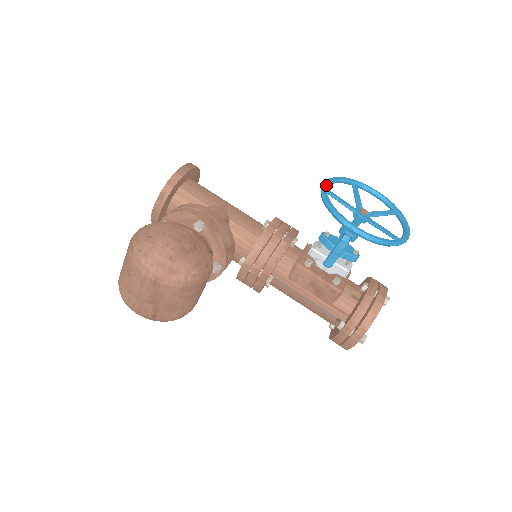
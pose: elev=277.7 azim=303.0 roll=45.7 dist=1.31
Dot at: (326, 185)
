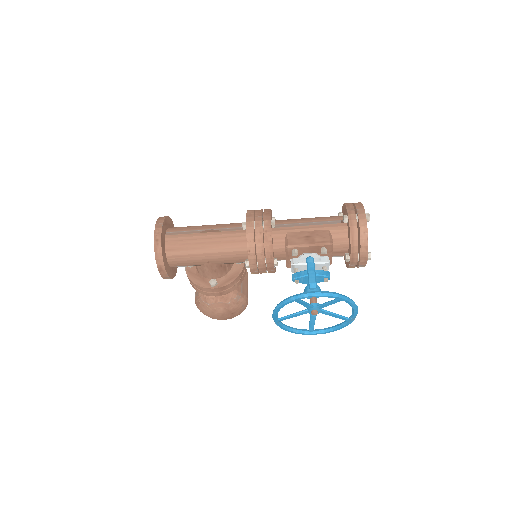
Dot at: (276, 321)
